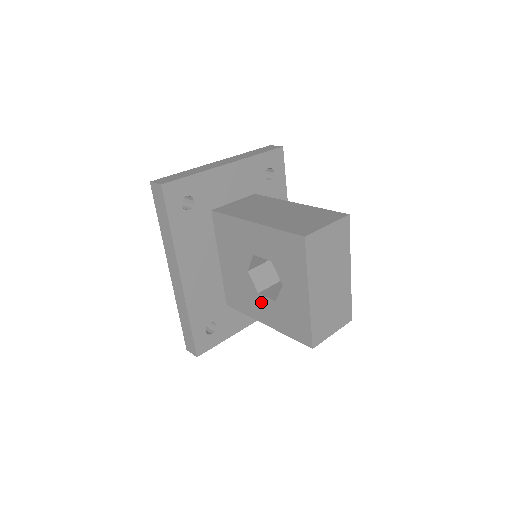
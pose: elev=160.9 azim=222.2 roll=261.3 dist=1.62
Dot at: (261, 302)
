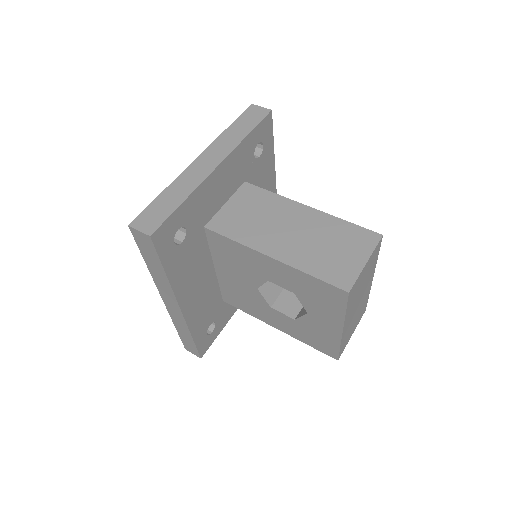
Dot at: (274, 314)
